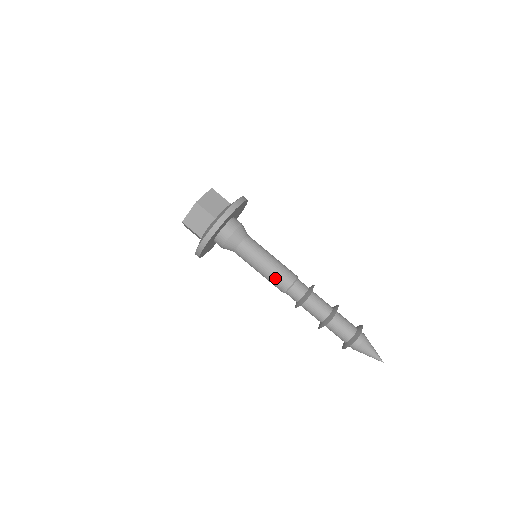
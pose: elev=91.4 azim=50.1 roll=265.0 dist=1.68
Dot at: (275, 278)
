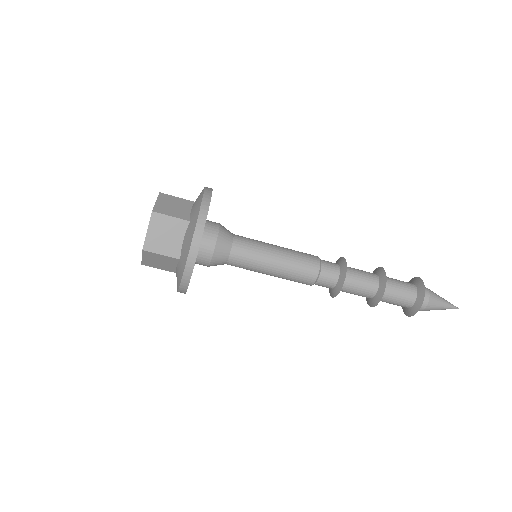
Dot at: (297, 268)
